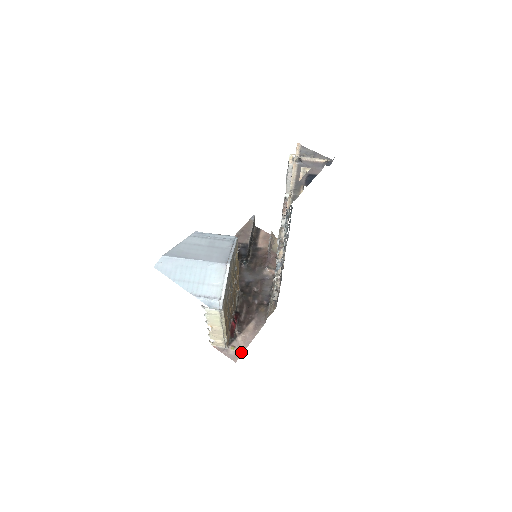
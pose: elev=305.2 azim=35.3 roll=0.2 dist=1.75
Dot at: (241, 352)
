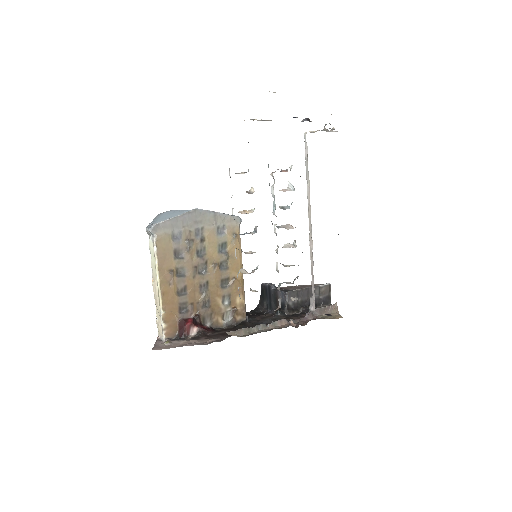
Dot at: (168, 347)
